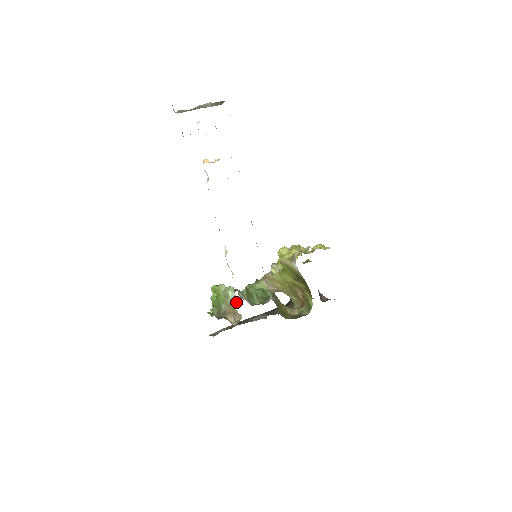
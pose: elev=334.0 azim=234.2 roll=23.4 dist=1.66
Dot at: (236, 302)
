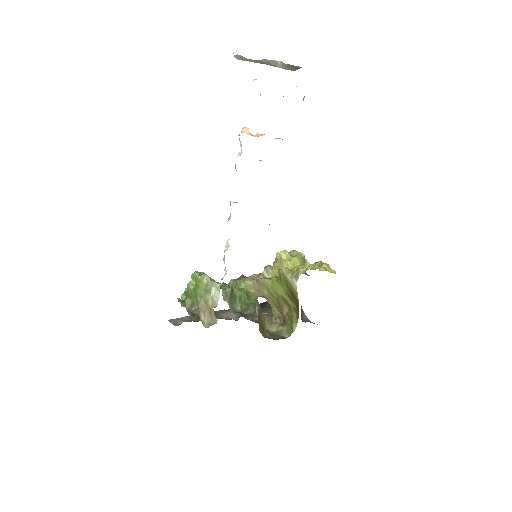
Dot at: (217, 303)
